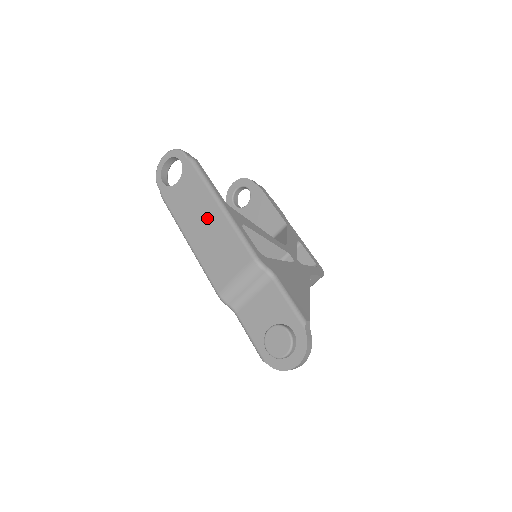
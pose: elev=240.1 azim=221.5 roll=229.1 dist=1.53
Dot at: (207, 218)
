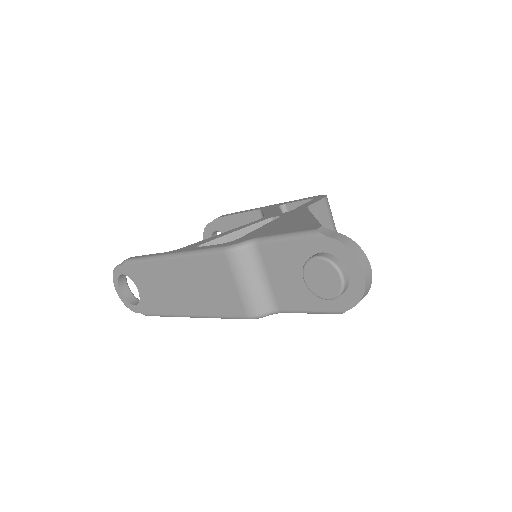
Dot at: (174, 280)
